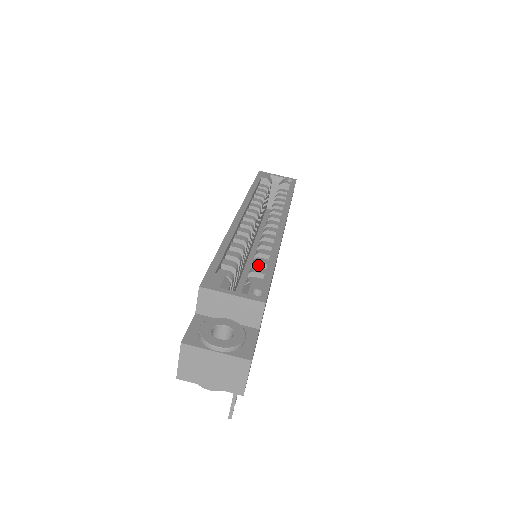
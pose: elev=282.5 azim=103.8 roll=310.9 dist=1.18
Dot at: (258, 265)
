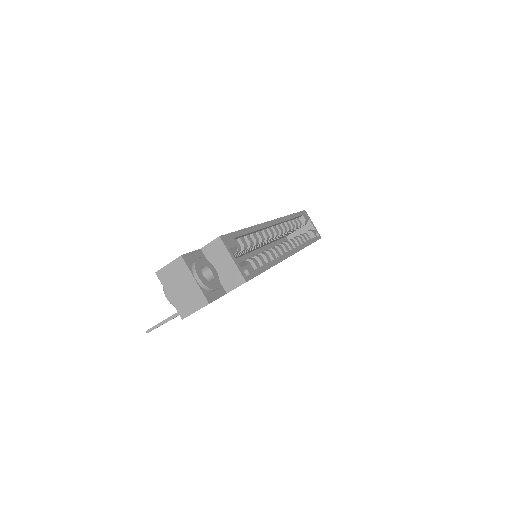
Dot at: (258, 260)
